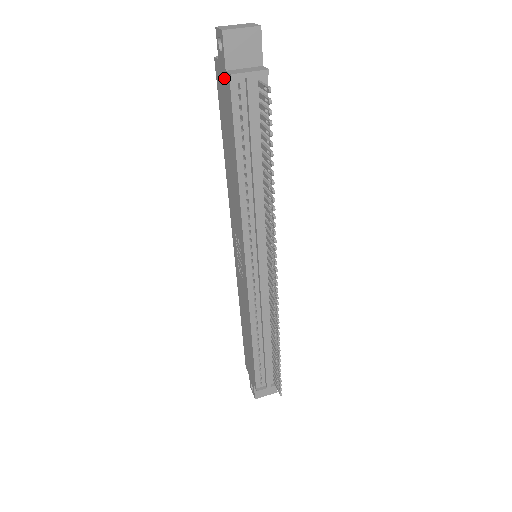
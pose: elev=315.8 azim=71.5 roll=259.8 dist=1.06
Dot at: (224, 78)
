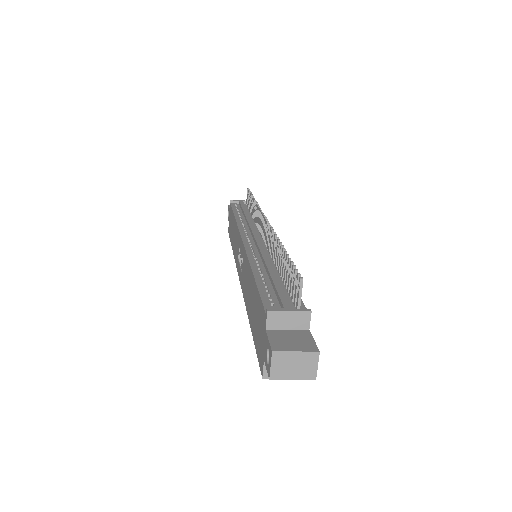
Dot at: occluded
